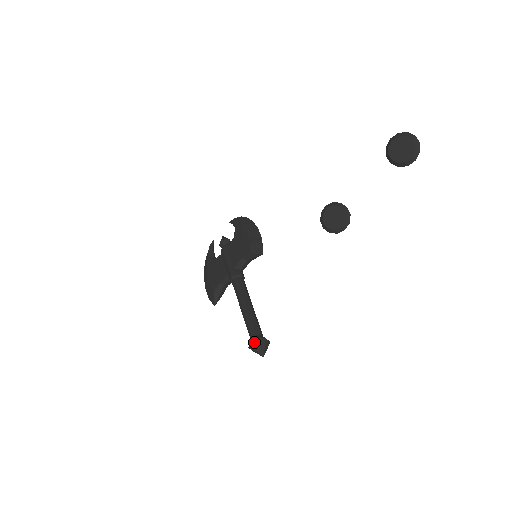
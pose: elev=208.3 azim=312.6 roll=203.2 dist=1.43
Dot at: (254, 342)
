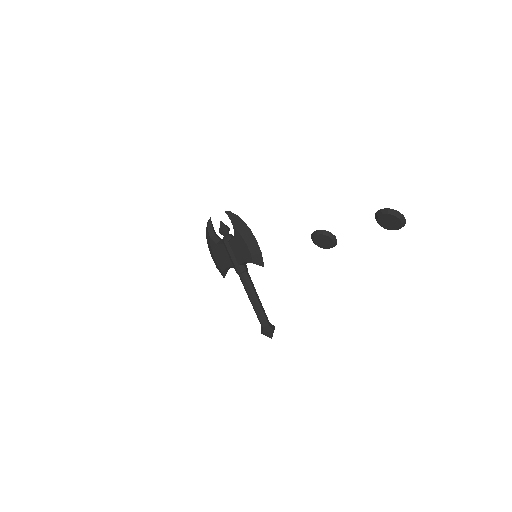
Dot at: (265, 334)
